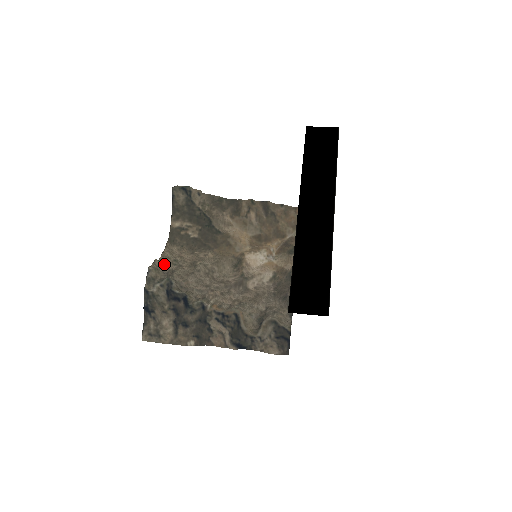
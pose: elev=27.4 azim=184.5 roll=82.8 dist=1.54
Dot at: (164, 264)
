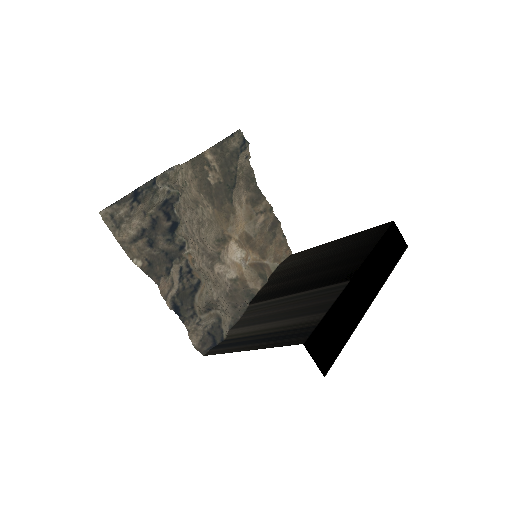
Dot at: (180, 176)
